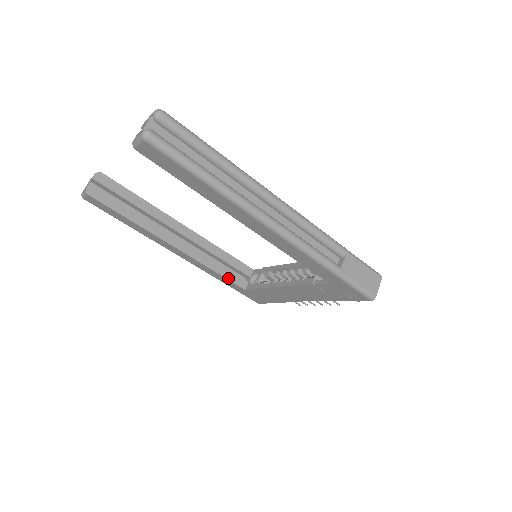
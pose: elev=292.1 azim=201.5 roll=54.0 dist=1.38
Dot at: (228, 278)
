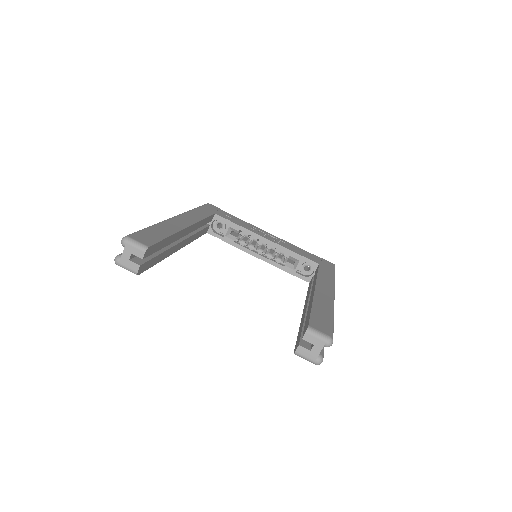
Dot at: (201, 235)
